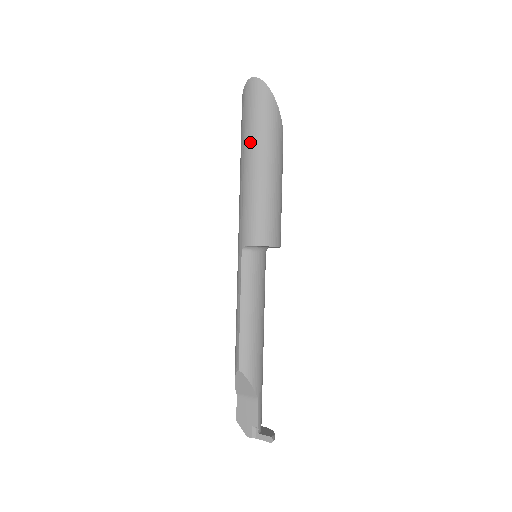
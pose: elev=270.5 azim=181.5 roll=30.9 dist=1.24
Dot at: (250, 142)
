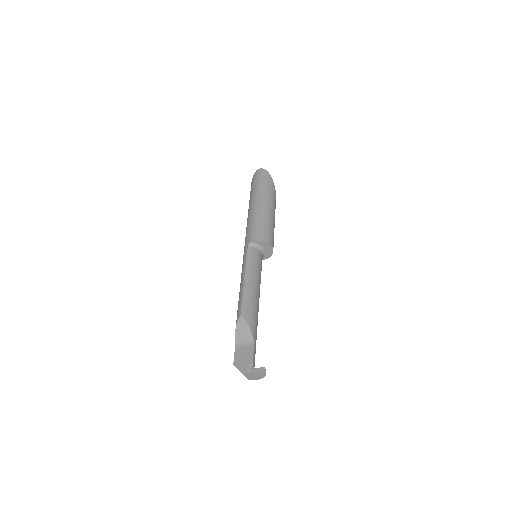
Dot at: (257, 194)
